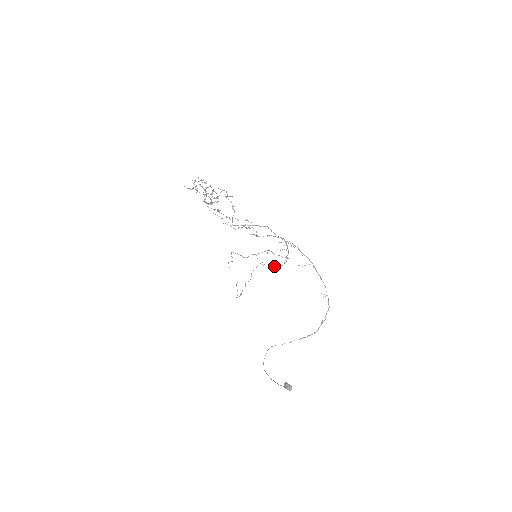
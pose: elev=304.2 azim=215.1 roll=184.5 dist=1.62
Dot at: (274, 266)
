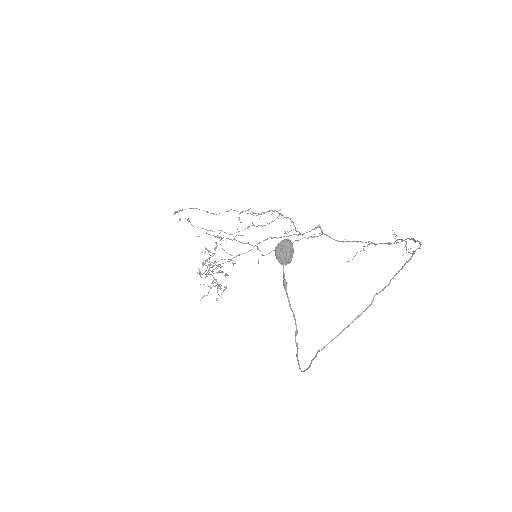
Dot at: occluded
